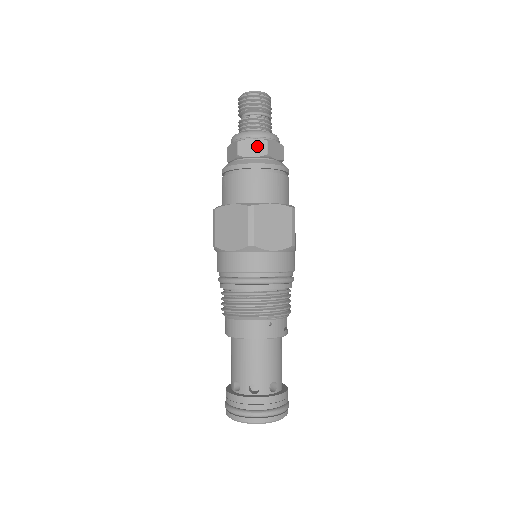
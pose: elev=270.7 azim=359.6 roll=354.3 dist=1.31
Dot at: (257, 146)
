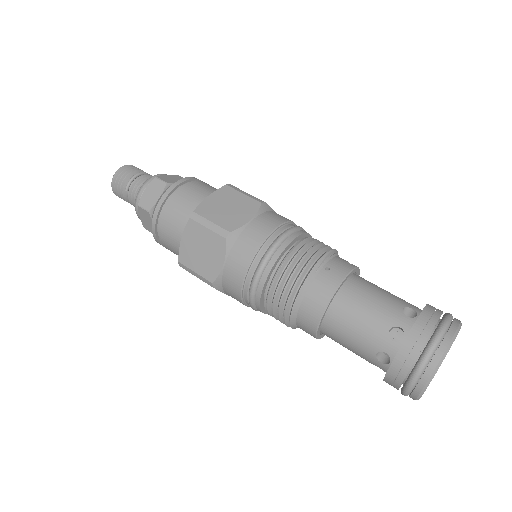
Dot at: (153, 189)
